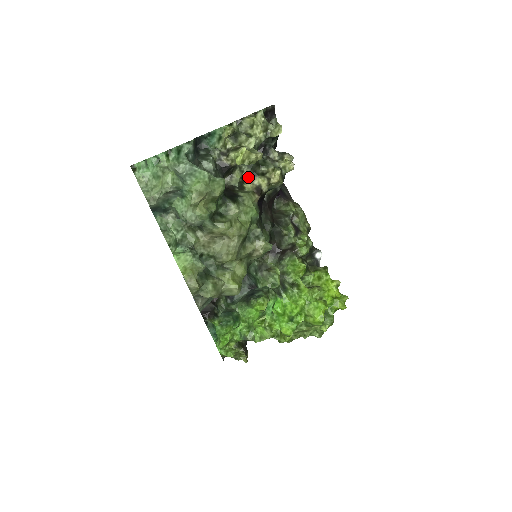
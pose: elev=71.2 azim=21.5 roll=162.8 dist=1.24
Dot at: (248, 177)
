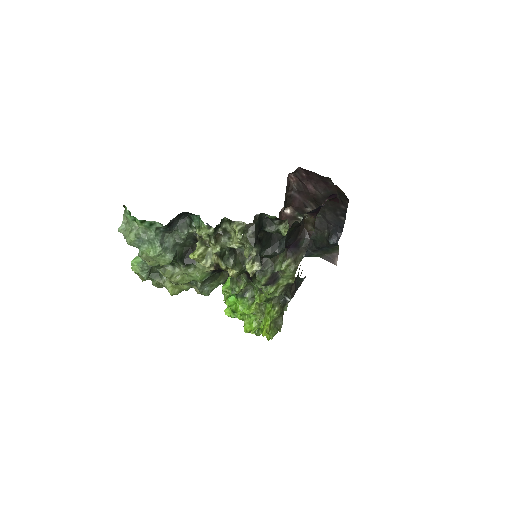
Dot at: (217, 253)
